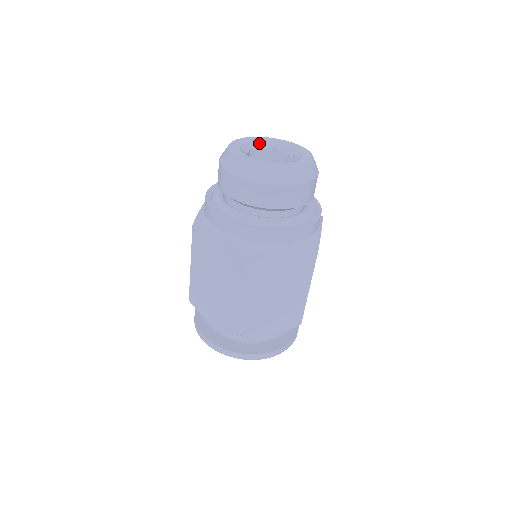
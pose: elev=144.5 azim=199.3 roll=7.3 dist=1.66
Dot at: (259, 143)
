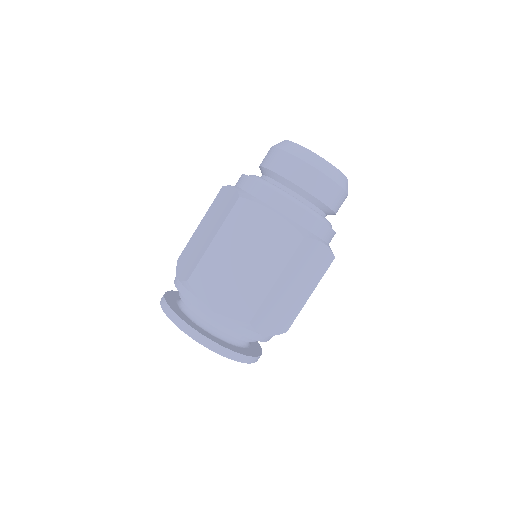
Dot at: occluded
